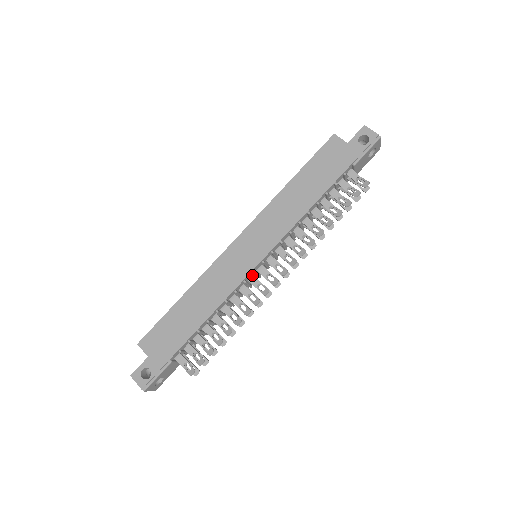
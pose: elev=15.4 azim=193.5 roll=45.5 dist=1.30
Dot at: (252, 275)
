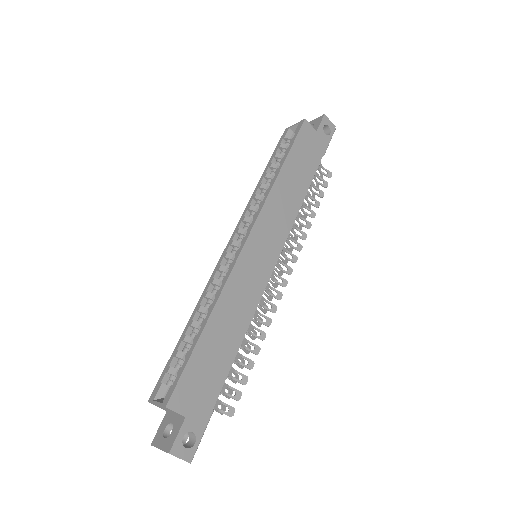
Dot at: occluded
